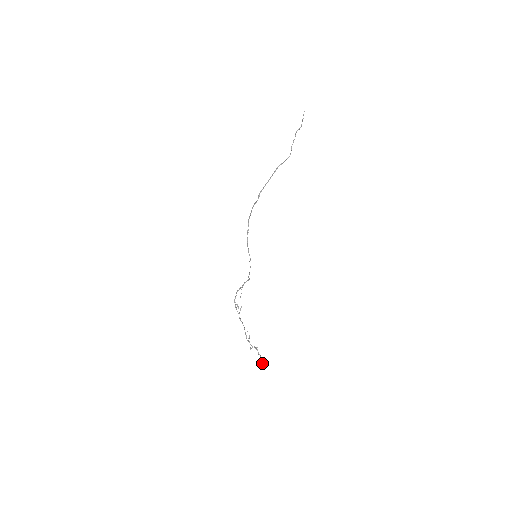
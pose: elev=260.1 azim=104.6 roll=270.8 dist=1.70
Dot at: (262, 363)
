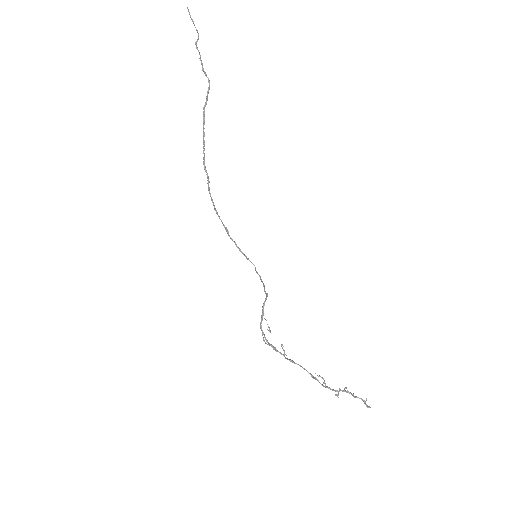
Dot at: (368, 407)
